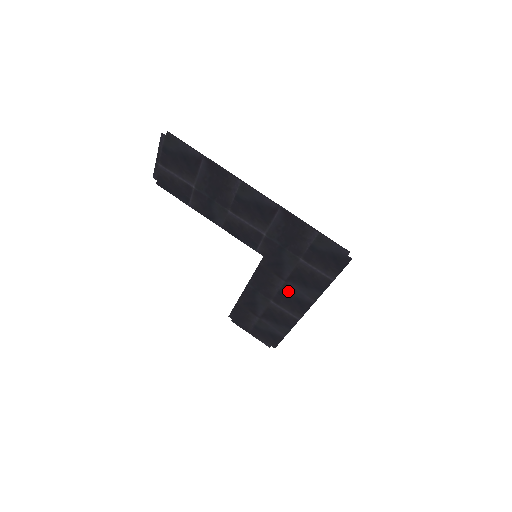
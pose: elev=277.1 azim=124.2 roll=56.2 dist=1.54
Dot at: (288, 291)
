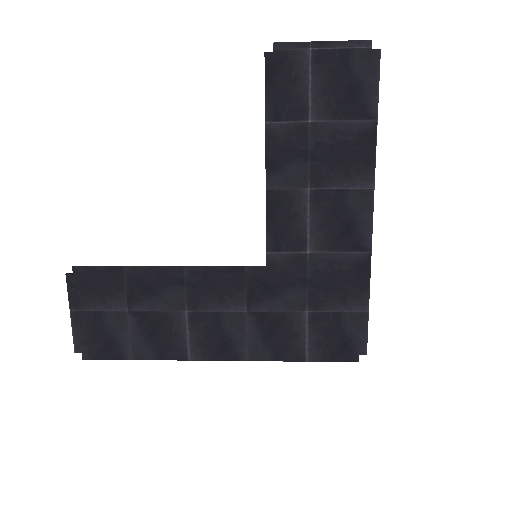
Dot at: (232, 323)
